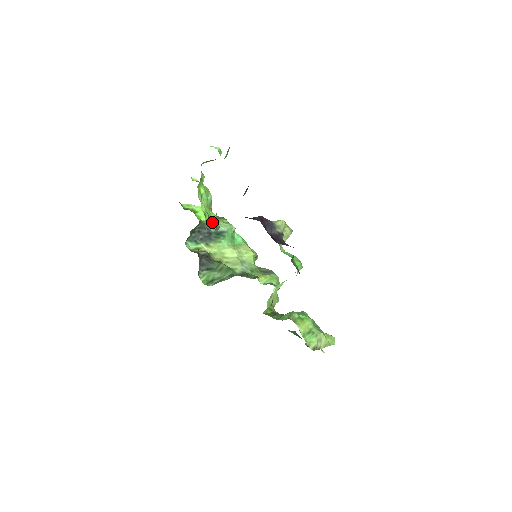
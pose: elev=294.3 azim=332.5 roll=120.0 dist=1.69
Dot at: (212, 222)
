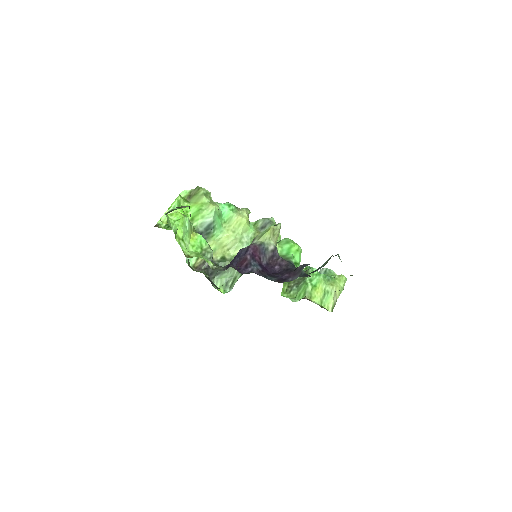
Dot at: (204, 254)
